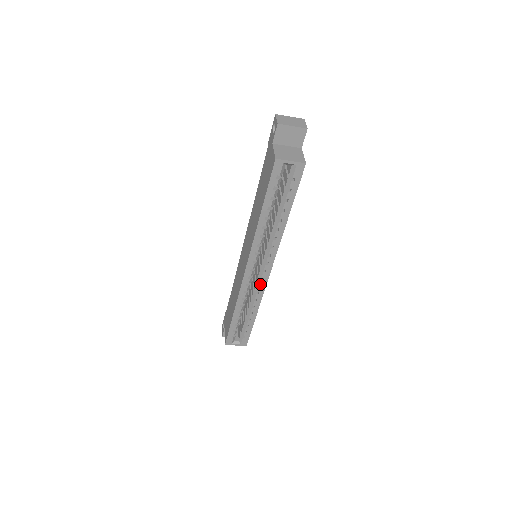
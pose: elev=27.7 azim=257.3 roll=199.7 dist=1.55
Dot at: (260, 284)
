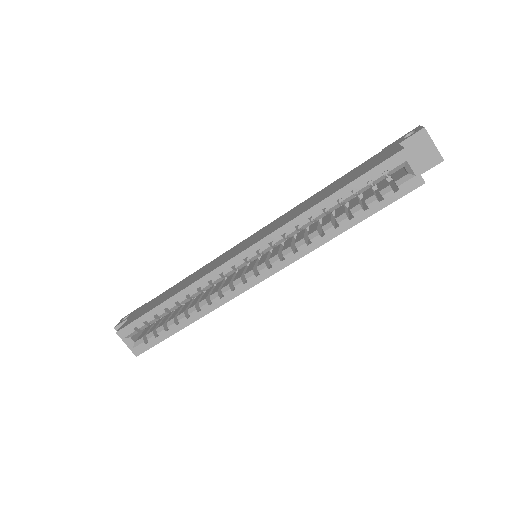
Dot at: (235, 286)
